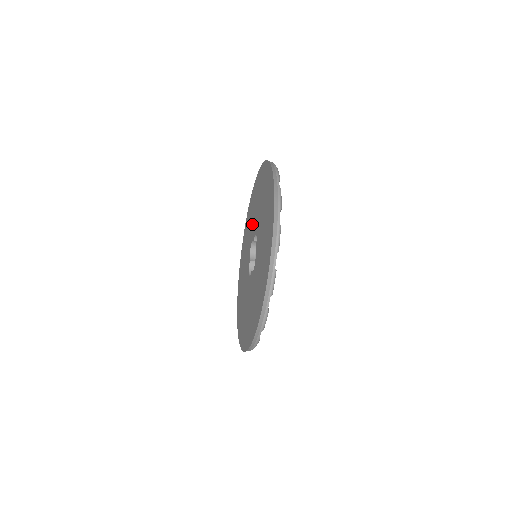
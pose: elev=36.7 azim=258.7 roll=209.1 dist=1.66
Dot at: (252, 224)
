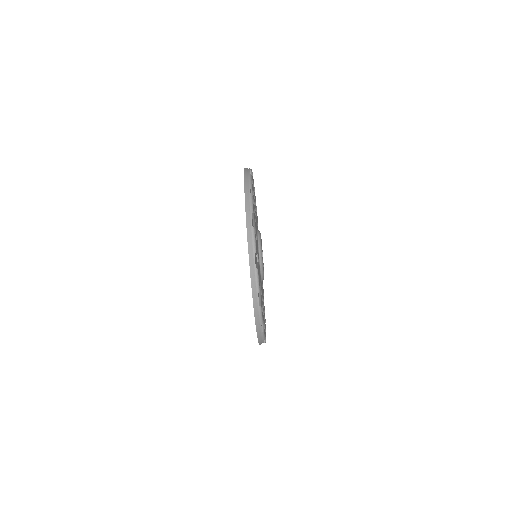
Dot at: occluded
